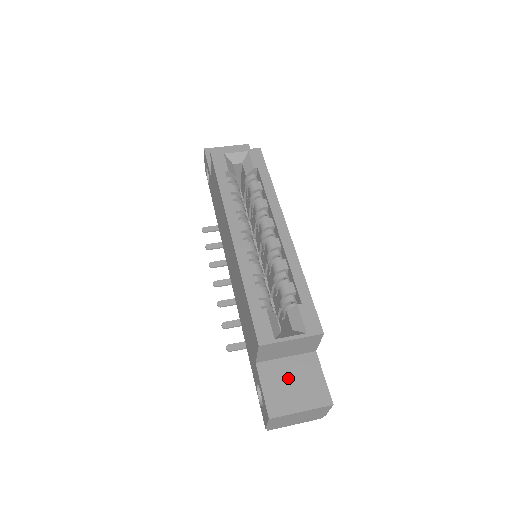
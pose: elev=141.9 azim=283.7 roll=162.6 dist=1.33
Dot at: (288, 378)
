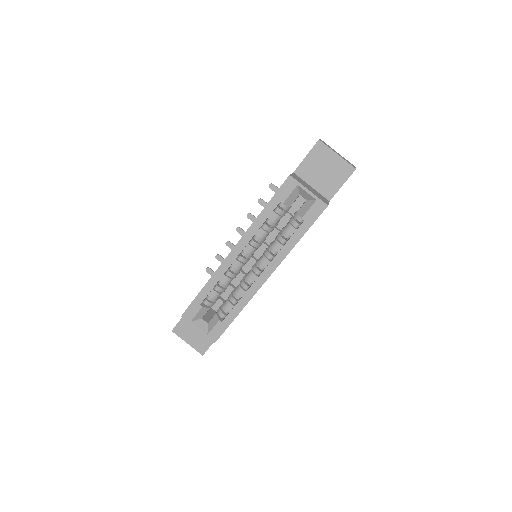
Dot at: occluded
